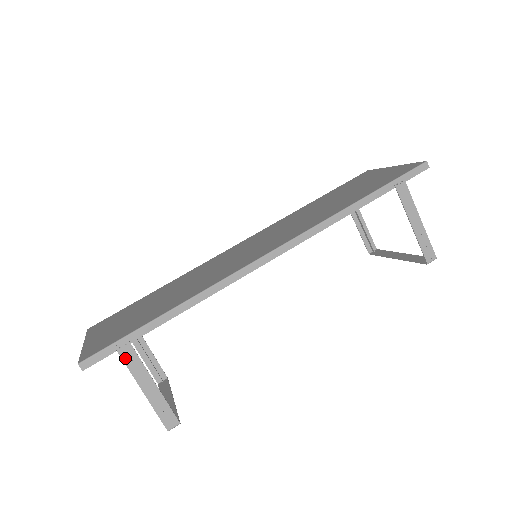
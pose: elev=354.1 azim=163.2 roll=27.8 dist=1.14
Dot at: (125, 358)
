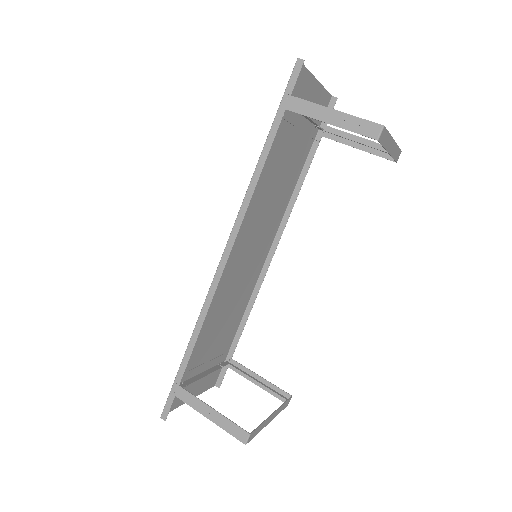
Dot at: (182, 398)
